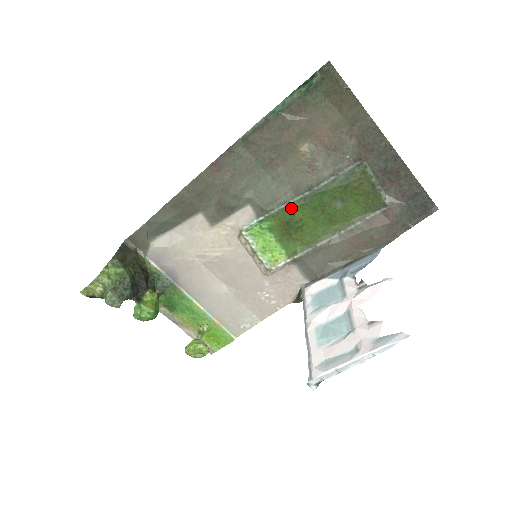
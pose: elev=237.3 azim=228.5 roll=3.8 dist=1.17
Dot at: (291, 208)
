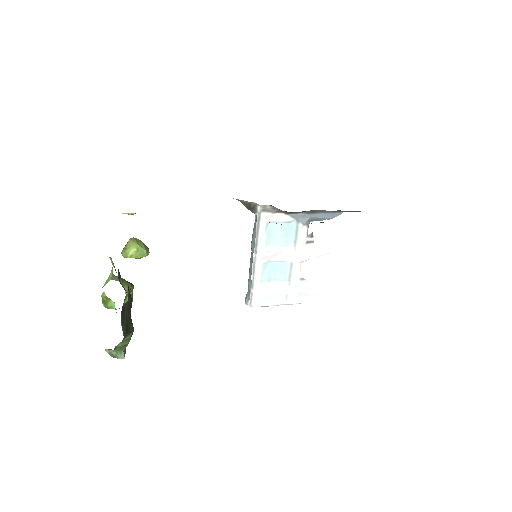
Dot at: occluded
